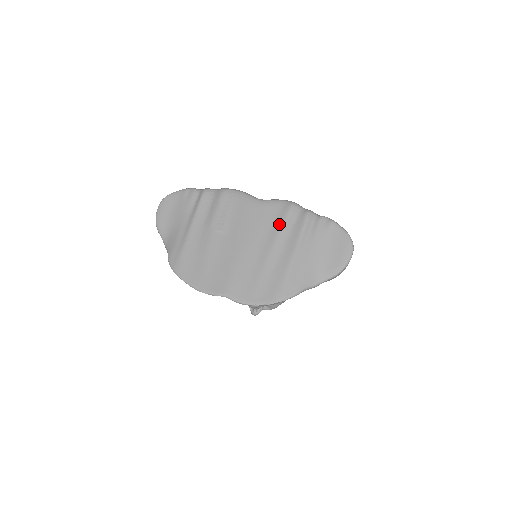
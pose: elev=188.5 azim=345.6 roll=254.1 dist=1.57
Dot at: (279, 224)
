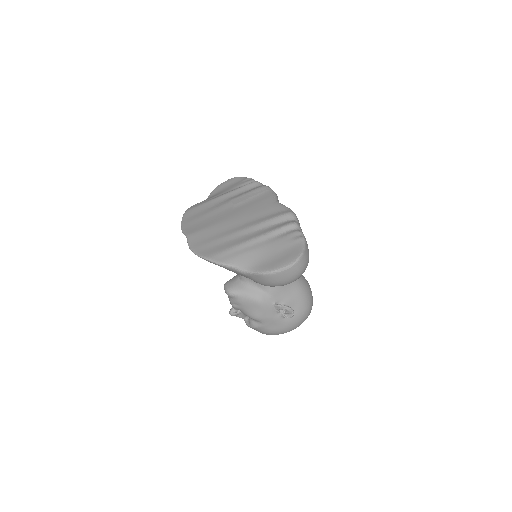
Dot at: (267, 218)
